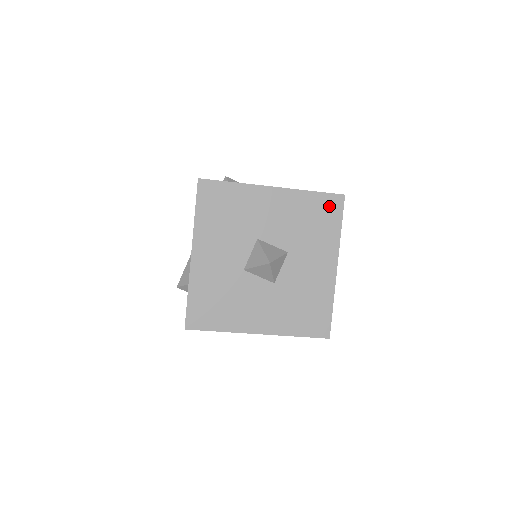
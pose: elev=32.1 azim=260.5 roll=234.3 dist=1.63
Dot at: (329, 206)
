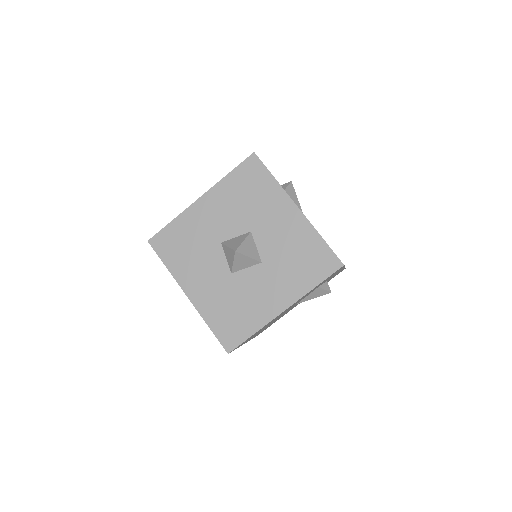
Dot at: (250, 171)
